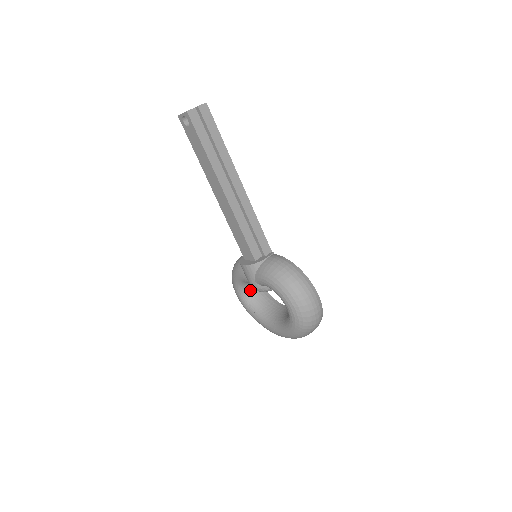
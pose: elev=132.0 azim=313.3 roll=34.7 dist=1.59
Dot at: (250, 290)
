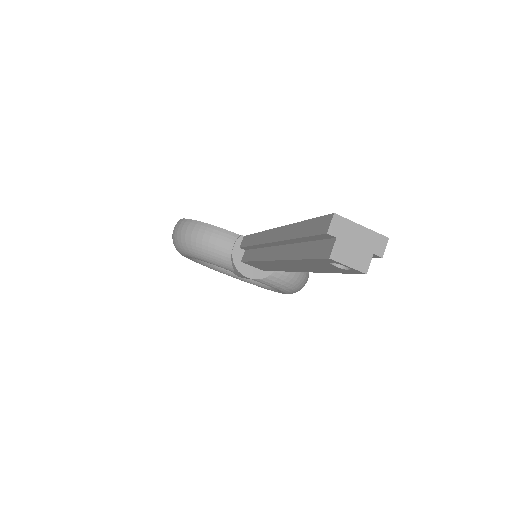
Dot at: occluded
